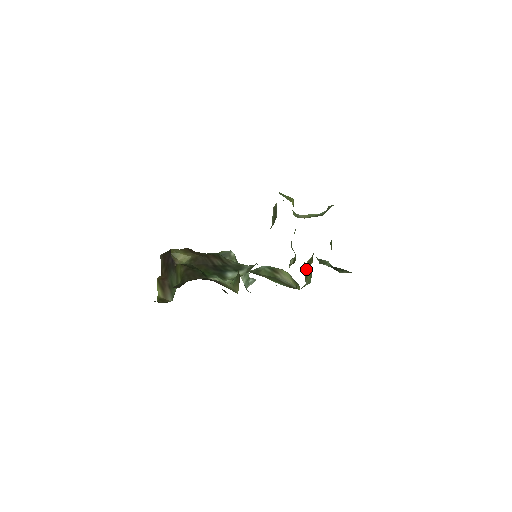
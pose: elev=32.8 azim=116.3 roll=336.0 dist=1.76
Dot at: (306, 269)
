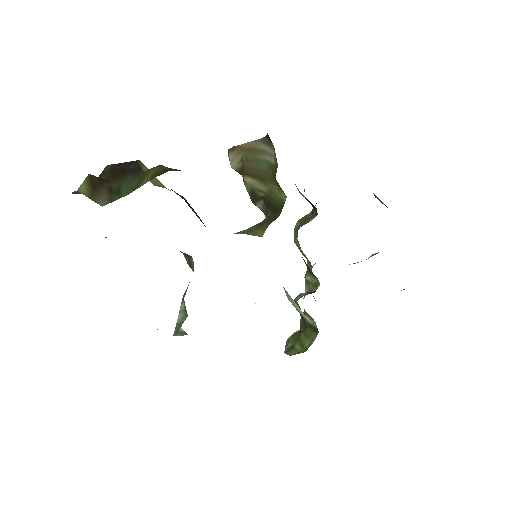
Dot at: (290, 341)
